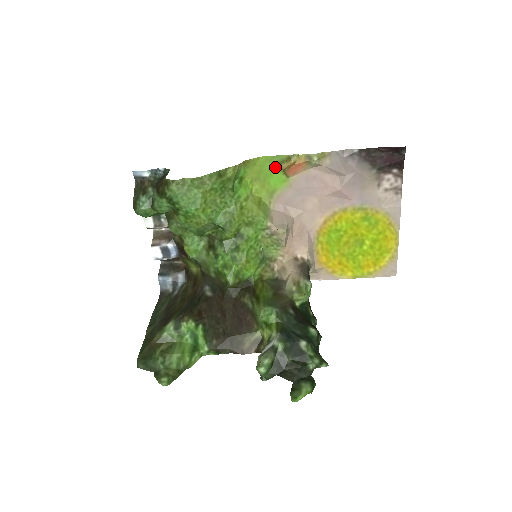
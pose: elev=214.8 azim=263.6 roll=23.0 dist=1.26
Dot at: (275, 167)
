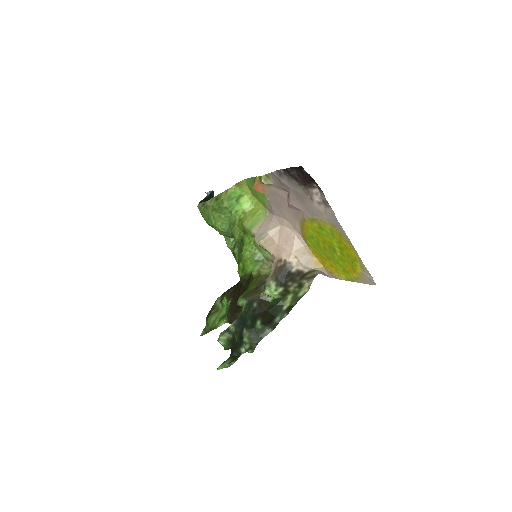
Dot at: occluded
